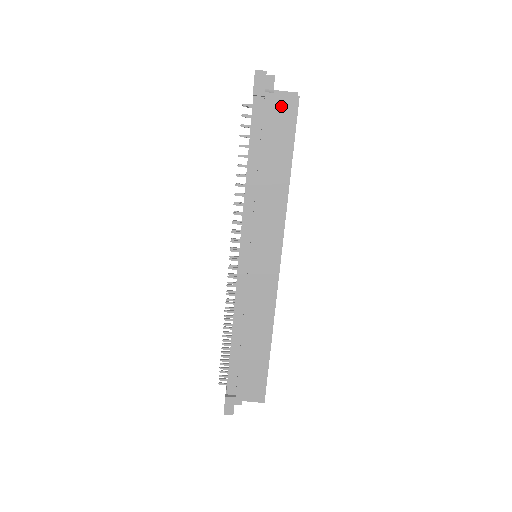
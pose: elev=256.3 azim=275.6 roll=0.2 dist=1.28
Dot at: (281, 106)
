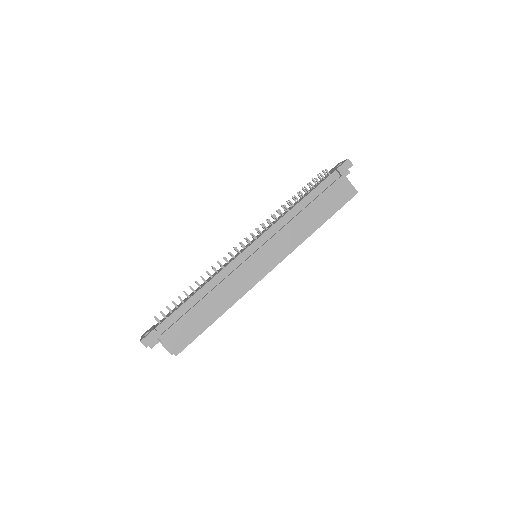
Dot at: (345, 188)
